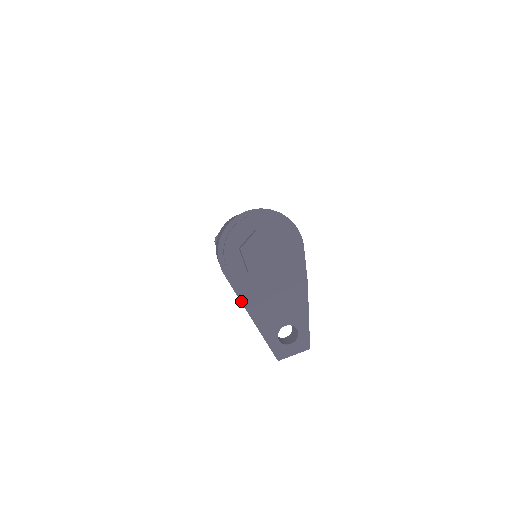
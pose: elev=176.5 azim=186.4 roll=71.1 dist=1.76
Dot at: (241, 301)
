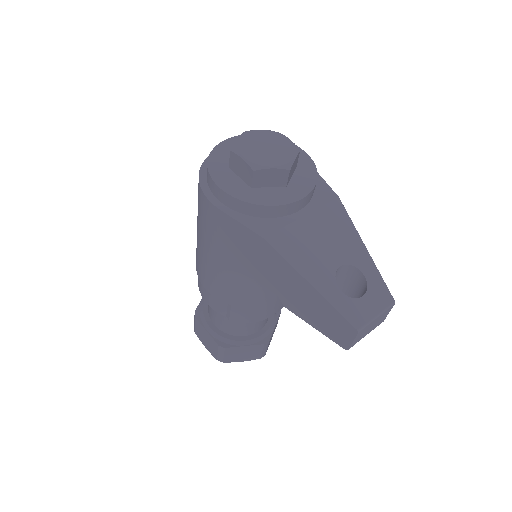
Dot at: (259, 234)
